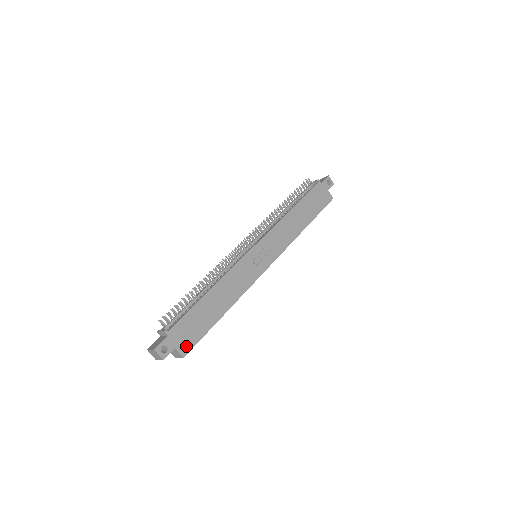
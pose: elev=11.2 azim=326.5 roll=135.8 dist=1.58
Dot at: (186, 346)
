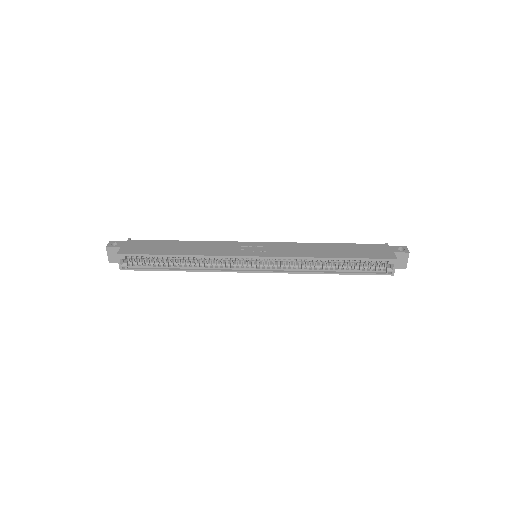
Dot at: (128, 251)
